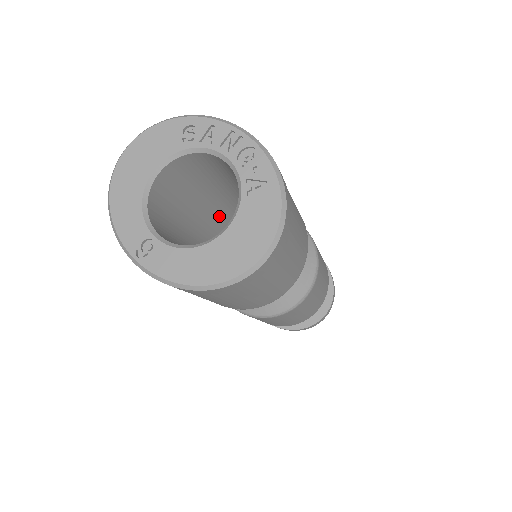
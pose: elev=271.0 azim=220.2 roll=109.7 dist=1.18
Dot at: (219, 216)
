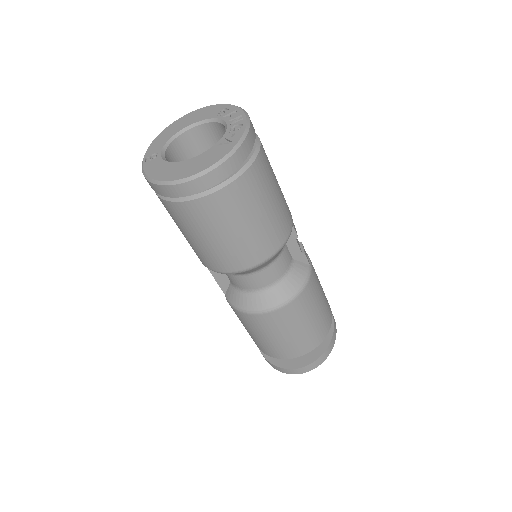
Dot at: occluded
